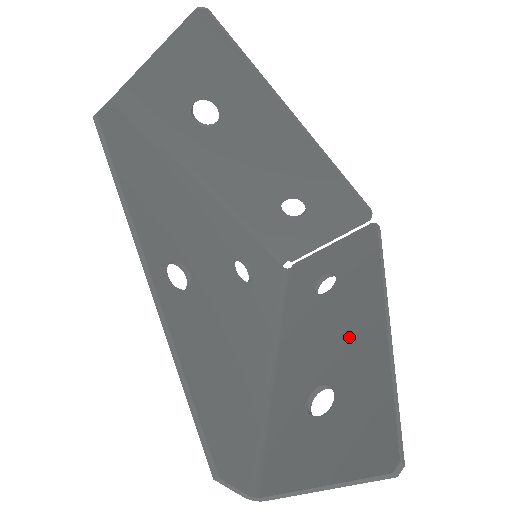
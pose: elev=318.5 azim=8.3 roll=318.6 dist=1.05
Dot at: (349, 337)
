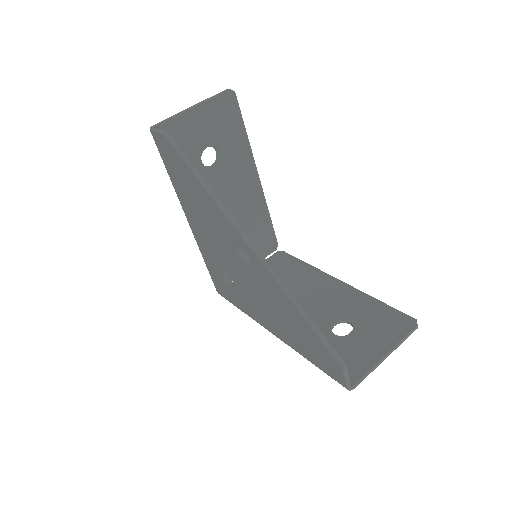
Dot at: (328, 297)
